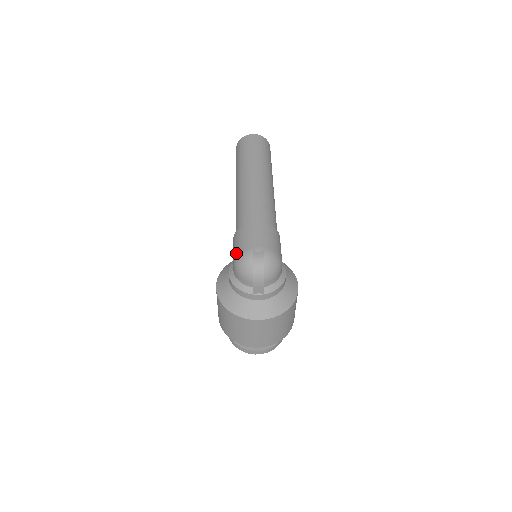
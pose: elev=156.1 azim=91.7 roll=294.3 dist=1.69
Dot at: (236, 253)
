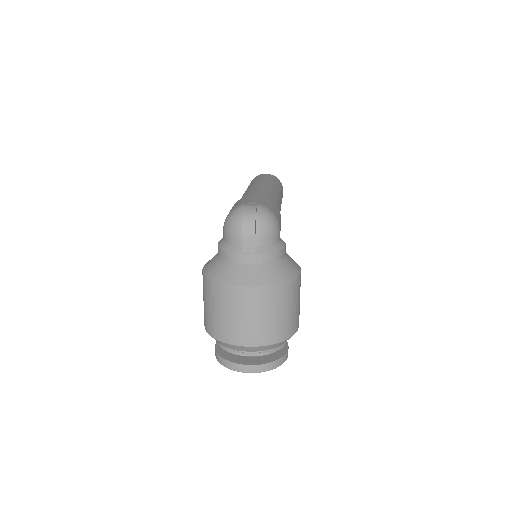
Dot at: occluded
